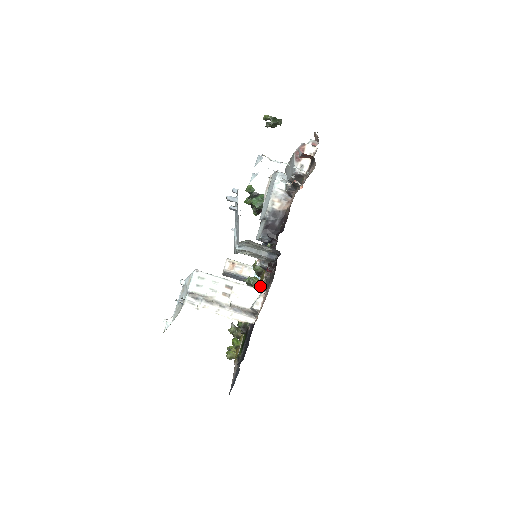
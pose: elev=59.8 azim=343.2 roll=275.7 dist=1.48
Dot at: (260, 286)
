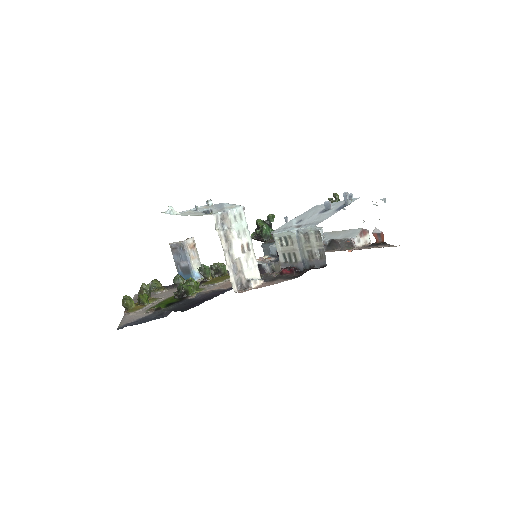
Dot at: (220, 280)
